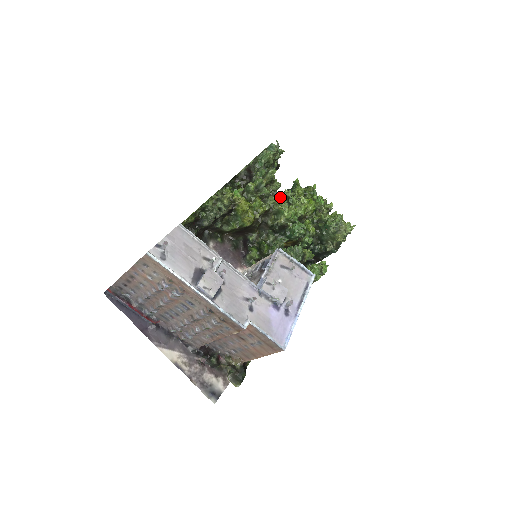
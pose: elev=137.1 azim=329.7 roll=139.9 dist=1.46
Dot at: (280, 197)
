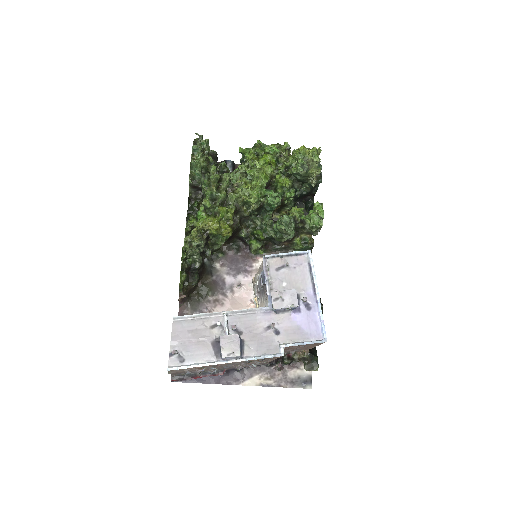
Dot at: (239, 177)
